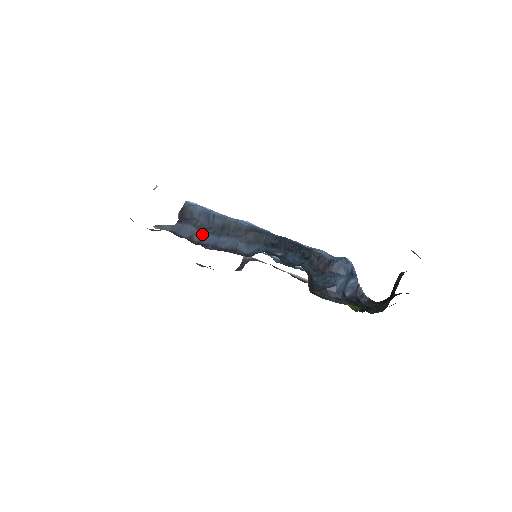
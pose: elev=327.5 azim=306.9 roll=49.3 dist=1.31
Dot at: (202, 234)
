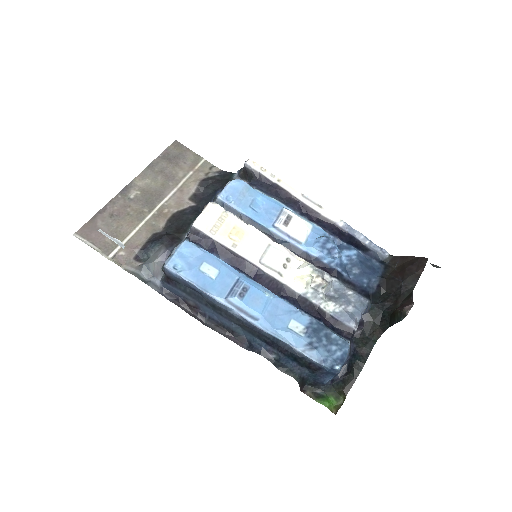
Dot at: (195, 301)
